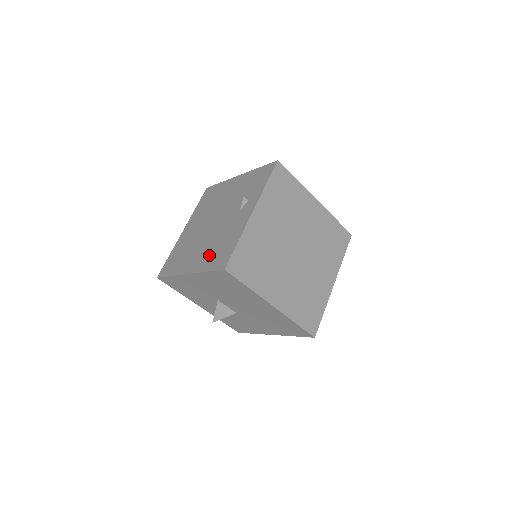
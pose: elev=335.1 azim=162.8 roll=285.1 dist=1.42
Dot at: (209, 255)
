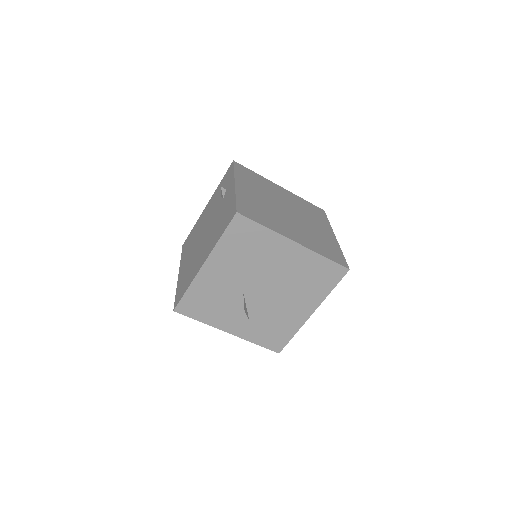
Dot at: (215, 234)
